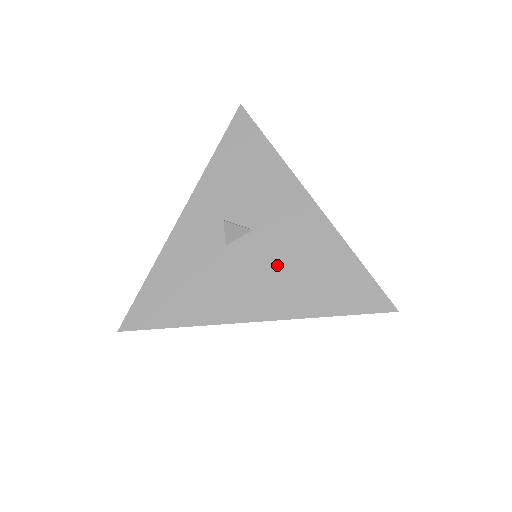
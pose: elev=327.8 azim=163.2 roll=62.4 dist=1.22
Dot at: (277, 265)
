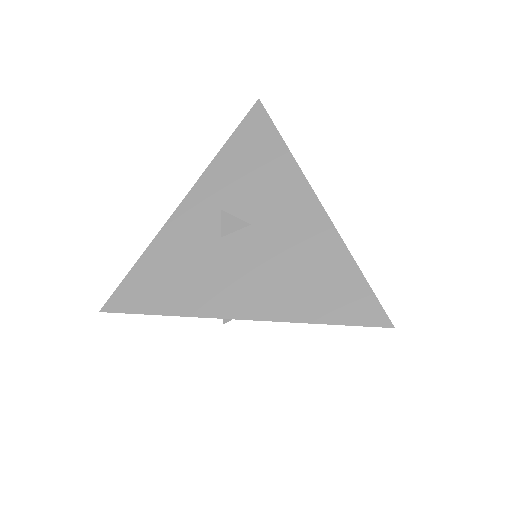
Dot at: (271, 263)
